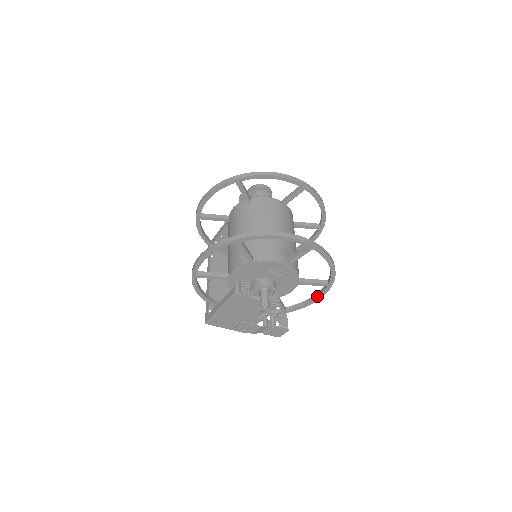
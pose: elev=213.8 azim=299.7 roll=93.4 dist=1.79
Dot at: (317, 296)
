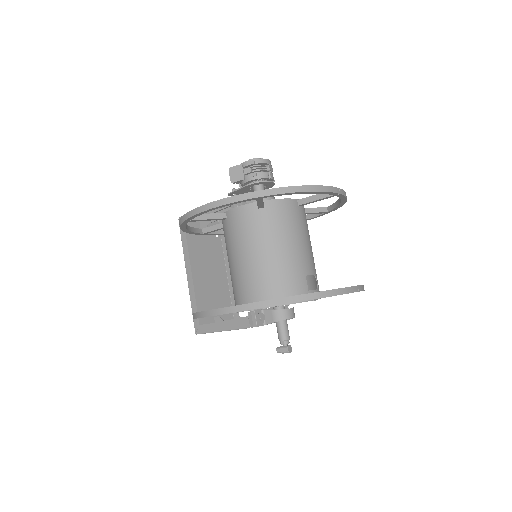
Dot at: occluded
